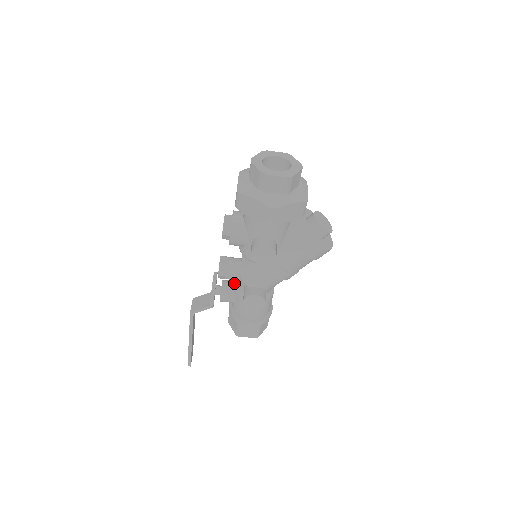
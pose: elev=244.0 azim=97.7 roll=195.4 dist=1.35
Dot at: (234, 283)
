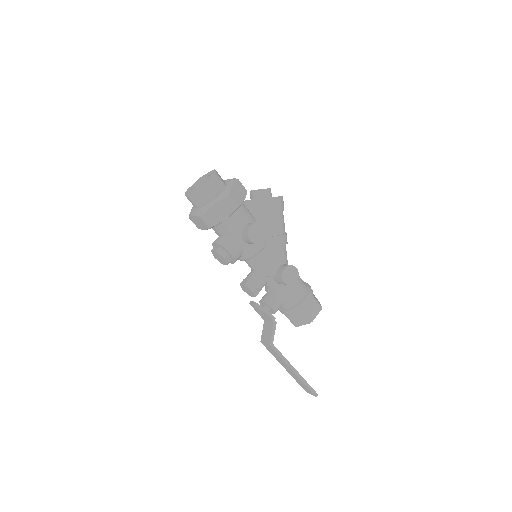
Dot at: (267, 293)
